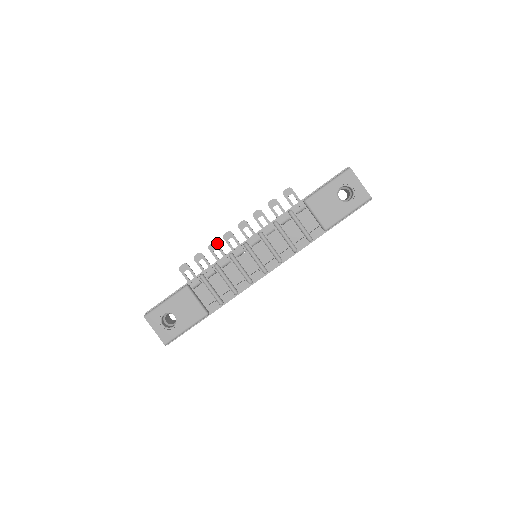
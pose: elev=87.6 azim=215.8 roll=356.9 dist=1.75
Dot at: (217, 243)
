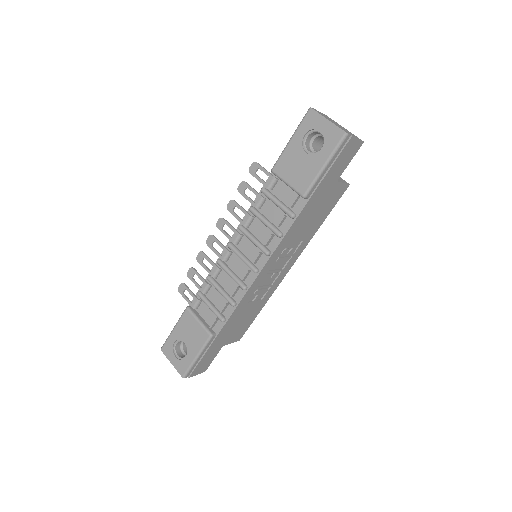
Dot at: (203, 252)
